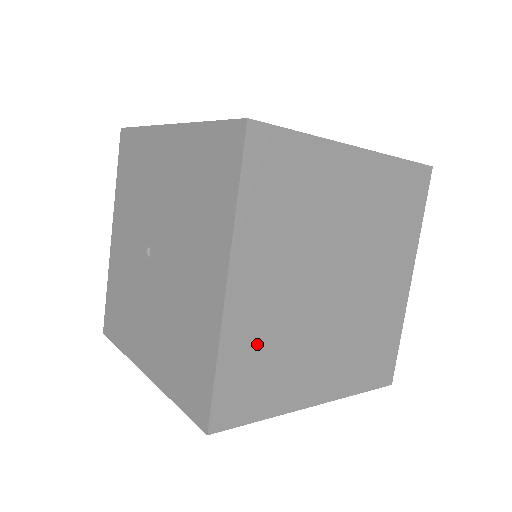
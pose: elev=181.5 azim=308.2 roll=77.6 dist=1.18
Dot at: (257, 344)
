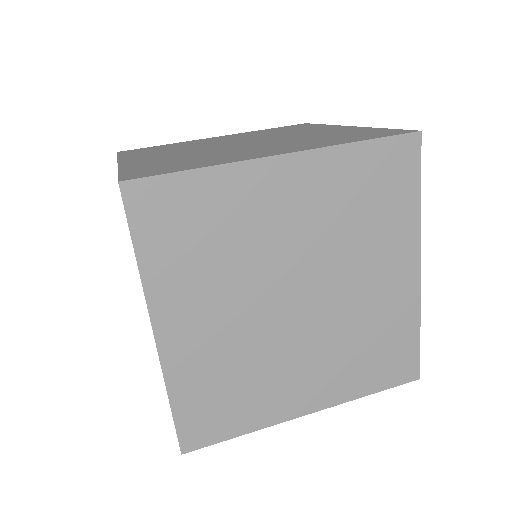
Dot at: (211, 375)
